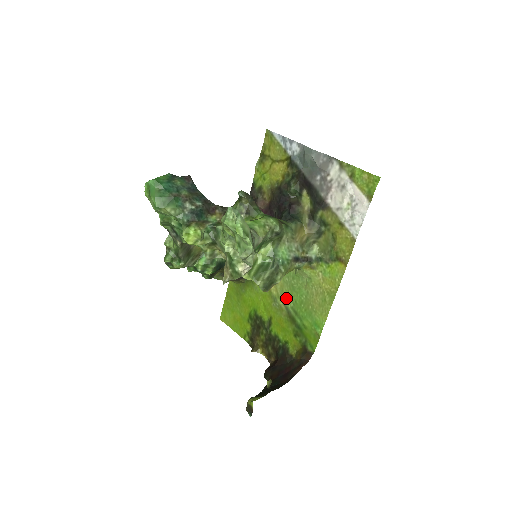
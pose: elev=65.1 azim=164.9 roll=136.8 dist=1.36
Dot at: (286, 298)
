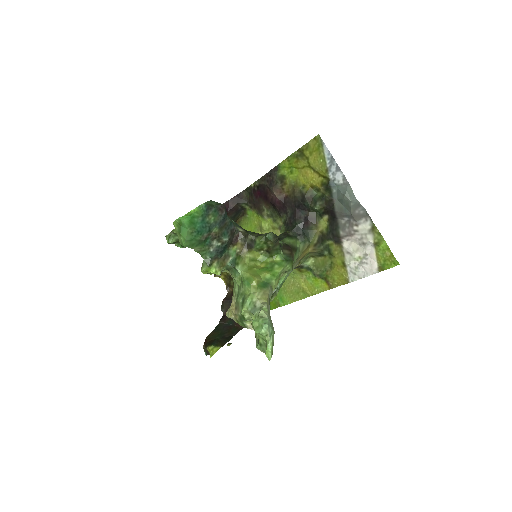
Dot at: occluded
